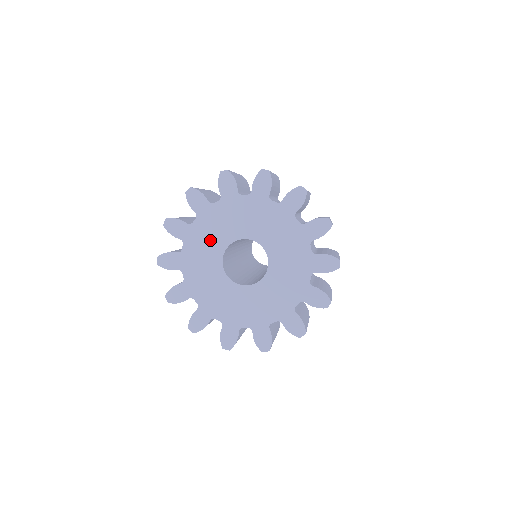
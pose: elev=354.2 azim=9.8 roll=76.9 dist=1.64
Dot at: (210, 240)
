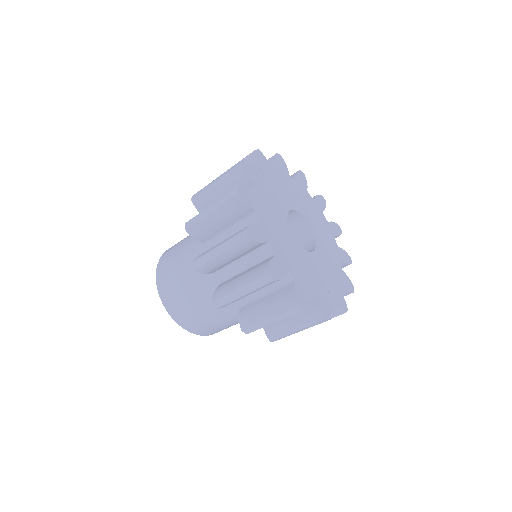
Dot at: (274, 211)
